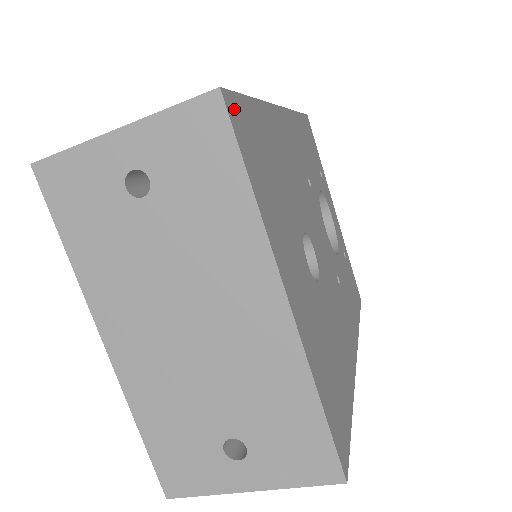
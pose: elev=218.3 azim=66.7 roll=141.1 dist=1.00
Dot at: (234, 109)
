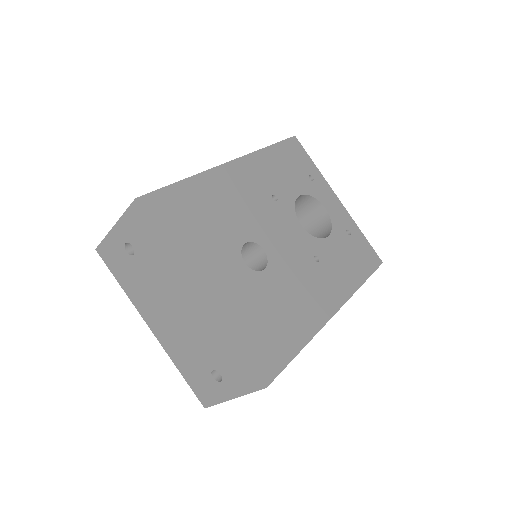
Dot at: (151, 202)
